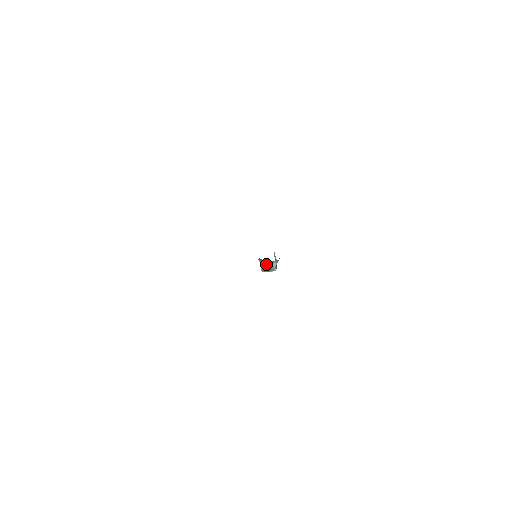
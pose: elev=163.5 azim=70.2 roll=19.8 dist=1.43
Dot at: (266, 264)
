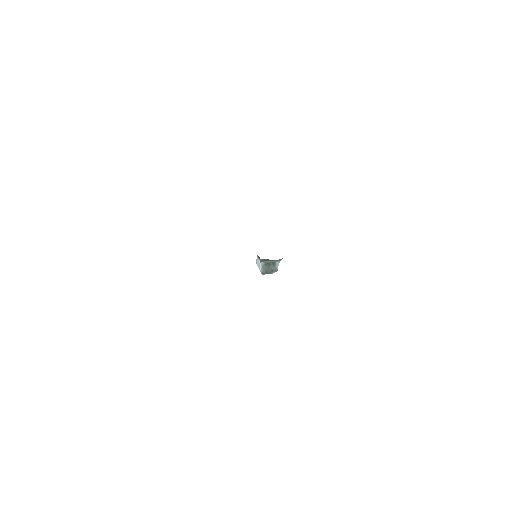
Dot at: (268, 265)
